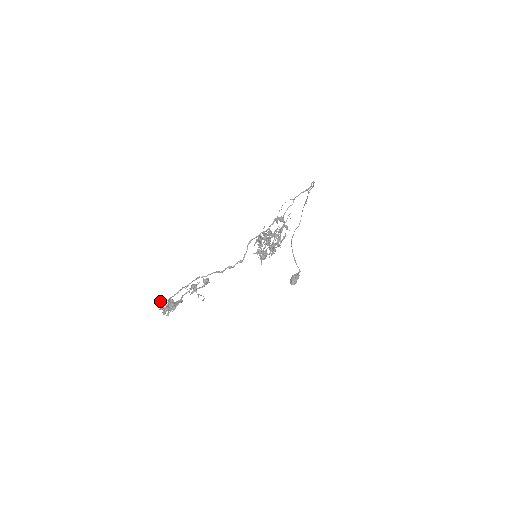
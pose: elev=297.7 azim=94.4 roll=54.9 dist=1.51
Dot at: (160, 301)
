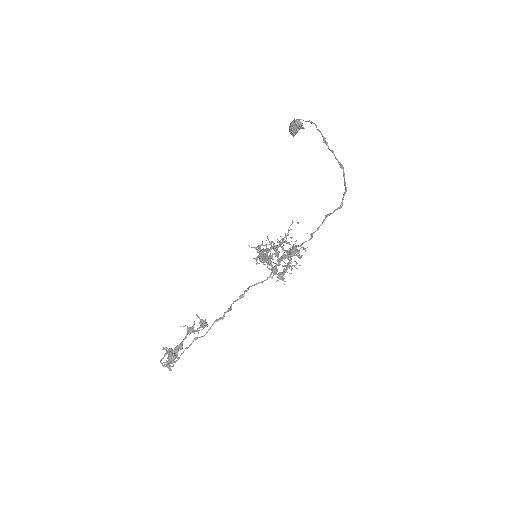
Dot at: occluded
